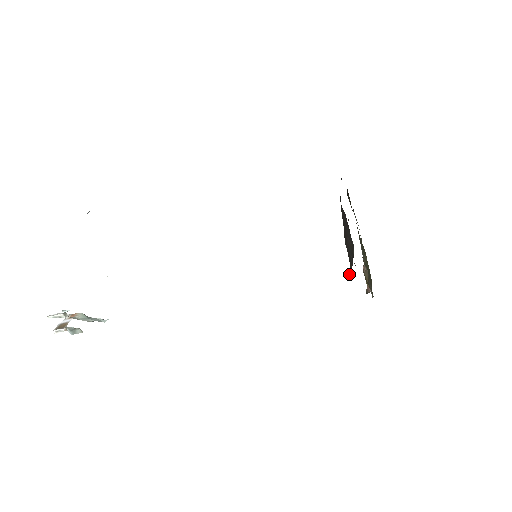
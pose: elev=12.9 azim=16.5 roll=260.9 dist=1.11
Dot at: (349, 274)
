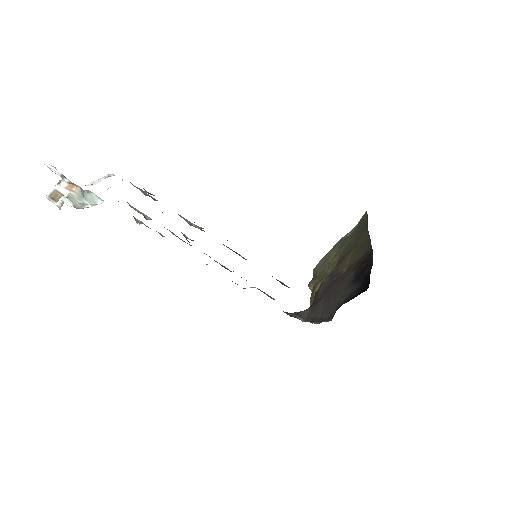
Dot at: (301, 318)
